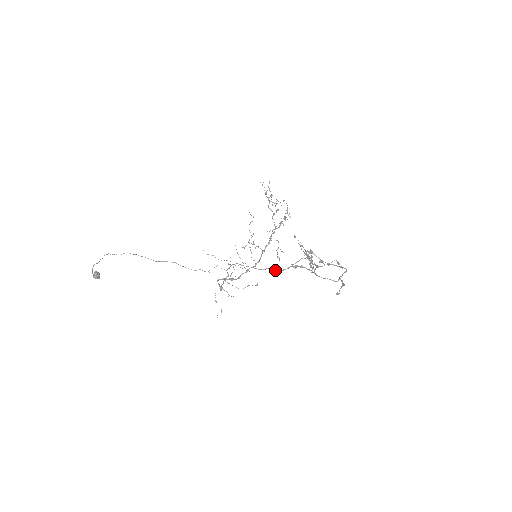
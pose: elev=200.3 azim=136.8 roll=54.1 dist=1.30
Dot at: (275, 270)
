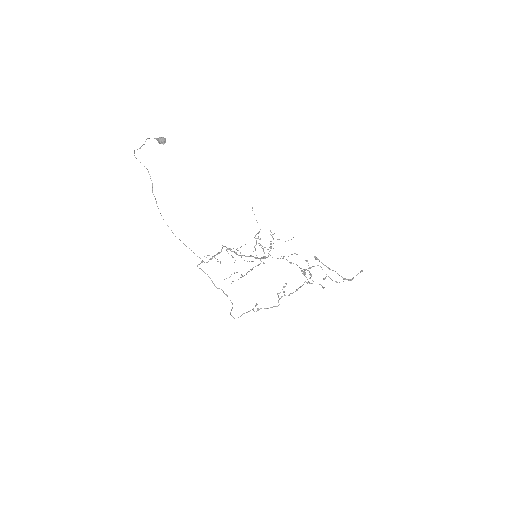
Dot at: occluded
